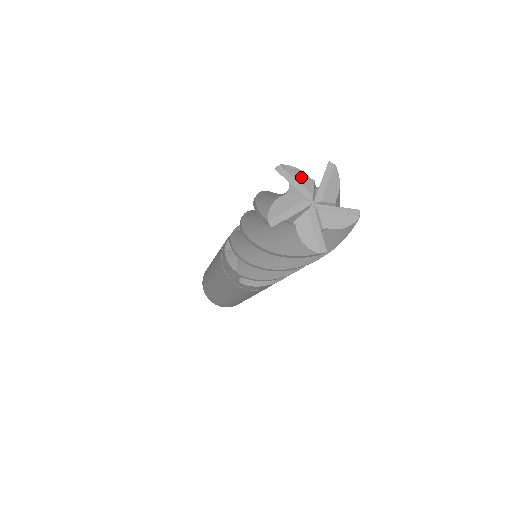
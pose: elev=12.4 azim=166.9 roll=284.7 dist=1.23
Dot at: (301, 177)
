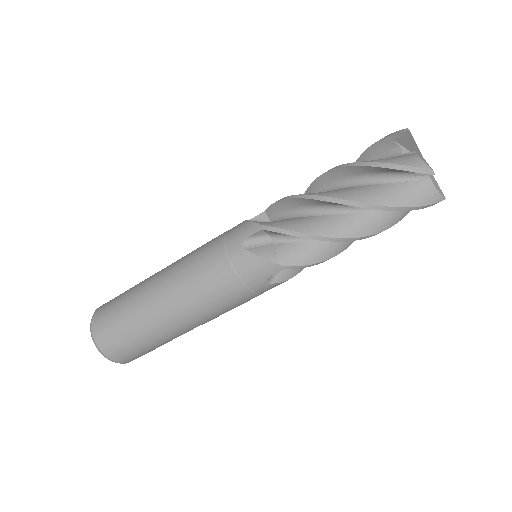
Dot at: occluded
